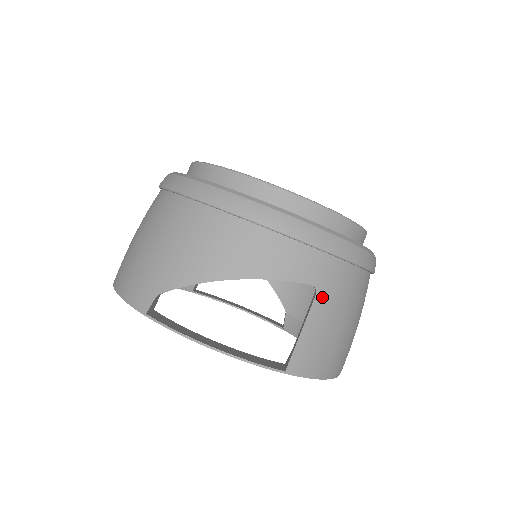
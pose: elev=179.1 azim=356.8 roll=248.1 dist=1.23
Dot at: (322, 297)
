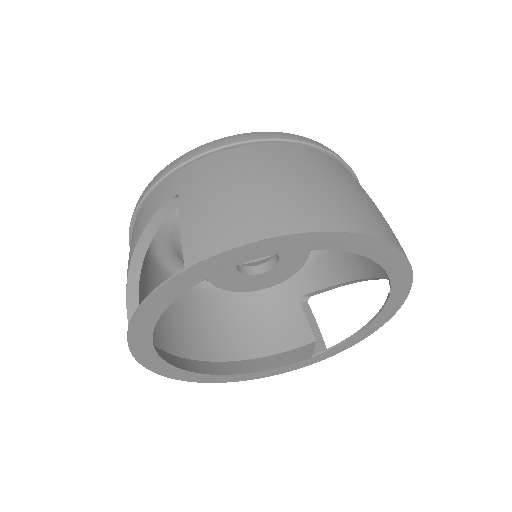
Dot at: (187, 193)
